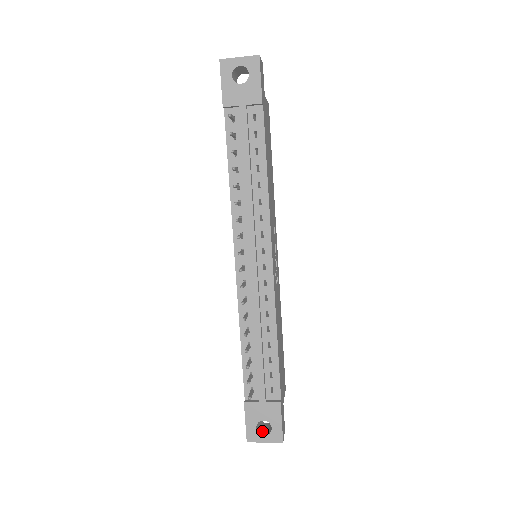
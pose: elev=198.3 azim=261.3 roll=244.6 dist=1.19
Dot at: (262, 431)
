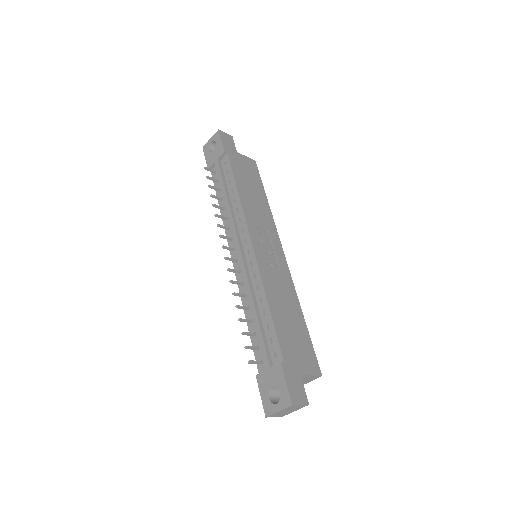
Dot at: occluded
